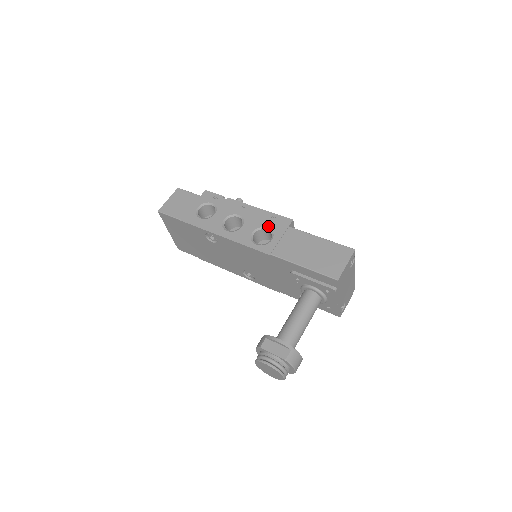
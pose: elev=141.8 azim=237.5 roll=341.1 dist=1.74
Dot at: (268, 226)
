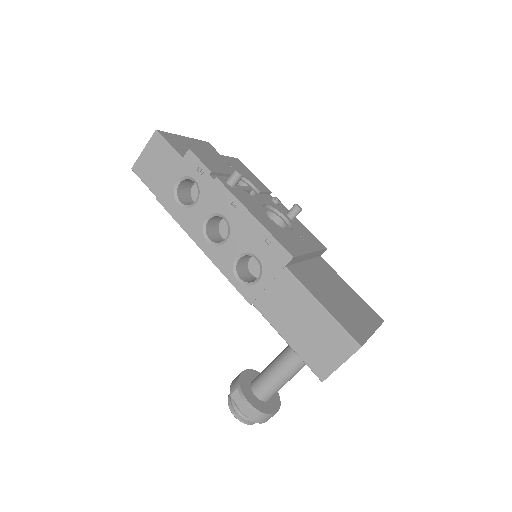
Dot at: (258, 255)
